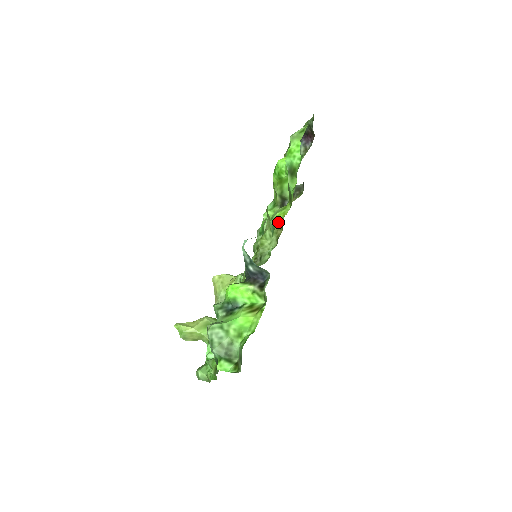
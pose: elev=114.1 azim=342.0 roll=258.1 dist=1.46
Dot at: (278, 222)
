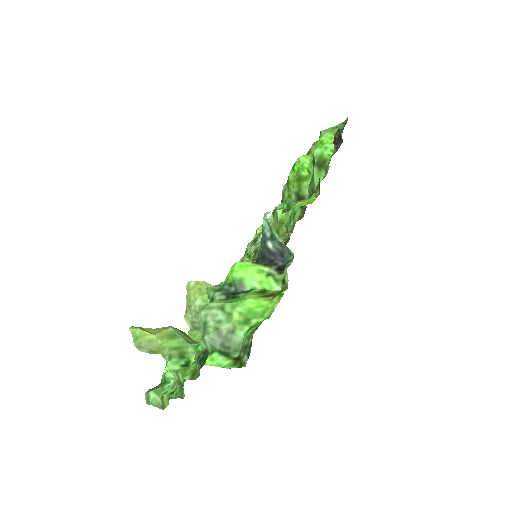
Dot at: occluded
